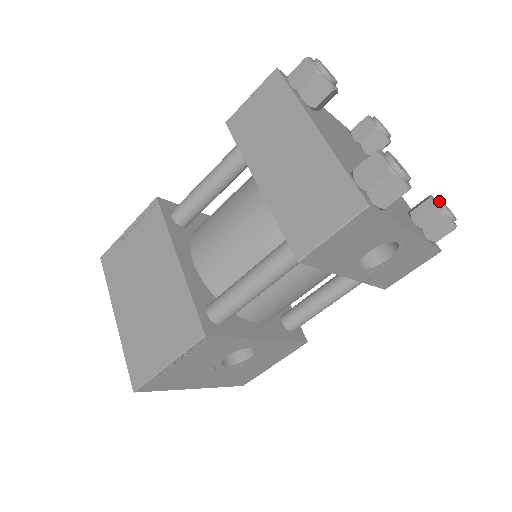
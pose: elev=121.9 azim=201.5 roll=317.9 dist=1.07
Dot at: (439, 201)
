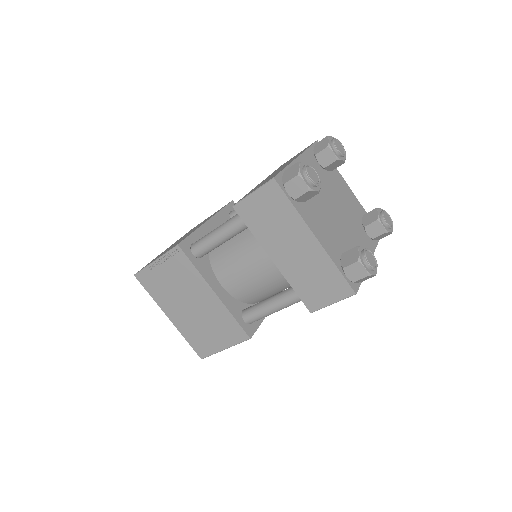
Dot at: (384, 220)
